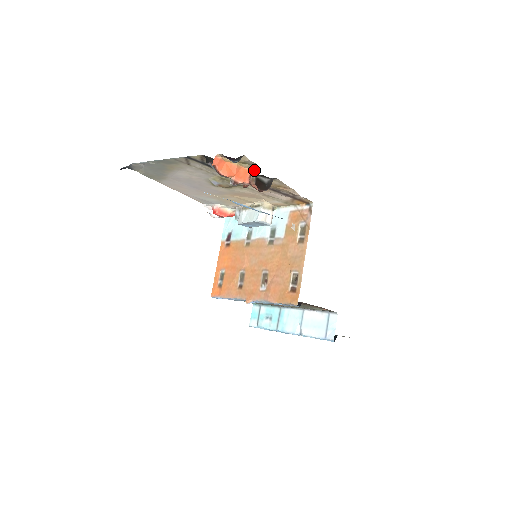
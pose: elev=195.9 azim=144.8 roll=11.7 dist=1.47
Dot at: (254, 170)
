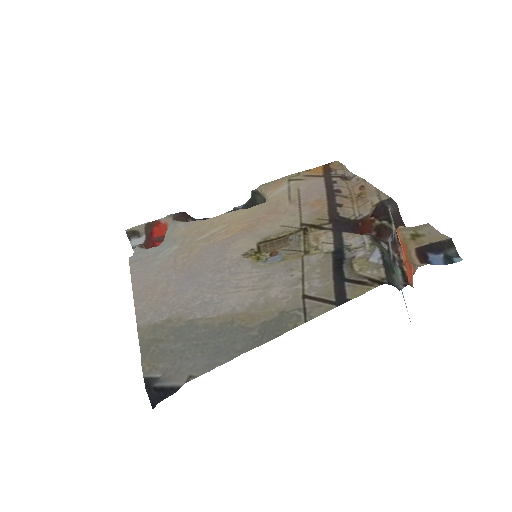
Dot at: (421, 231)
